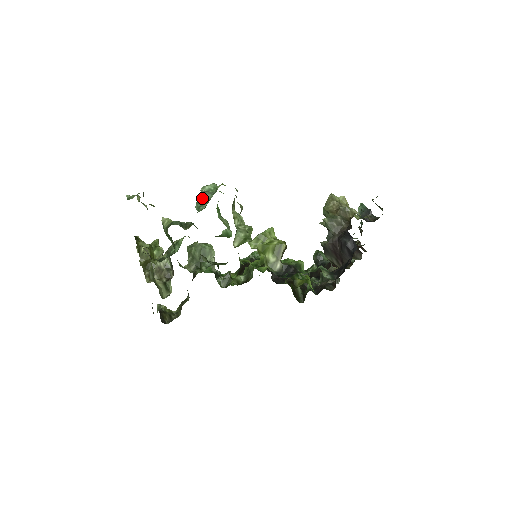
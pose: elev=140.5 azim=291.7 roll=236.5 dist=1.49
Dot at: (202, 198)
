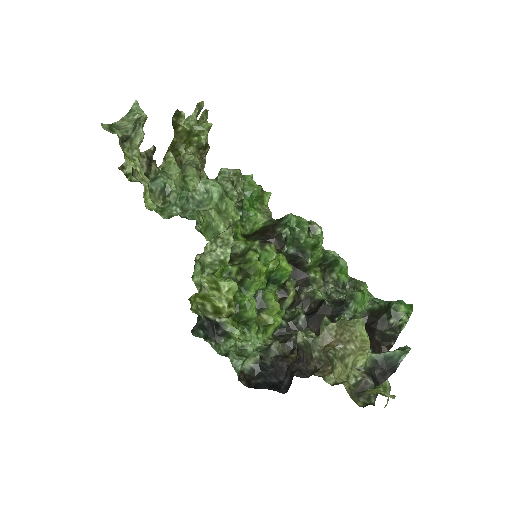
Dot at: (186, 197)
